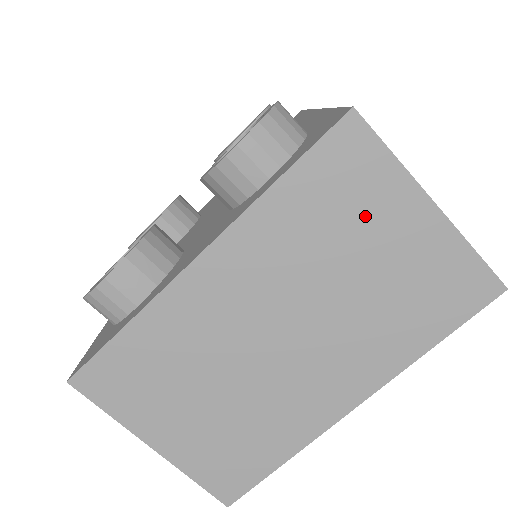
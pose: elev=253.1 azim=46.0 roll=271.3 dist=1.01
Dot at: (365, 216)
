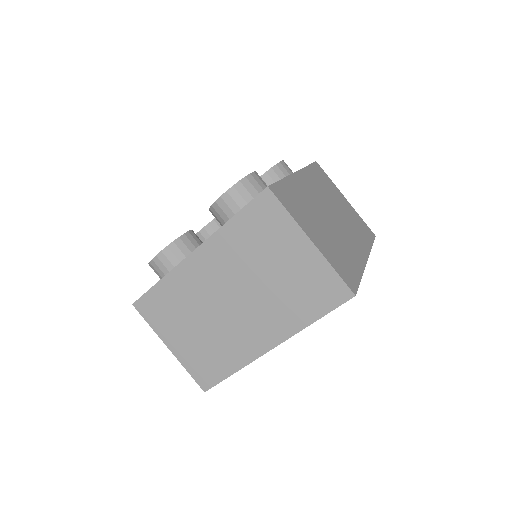
Dot at: (275, 243)
